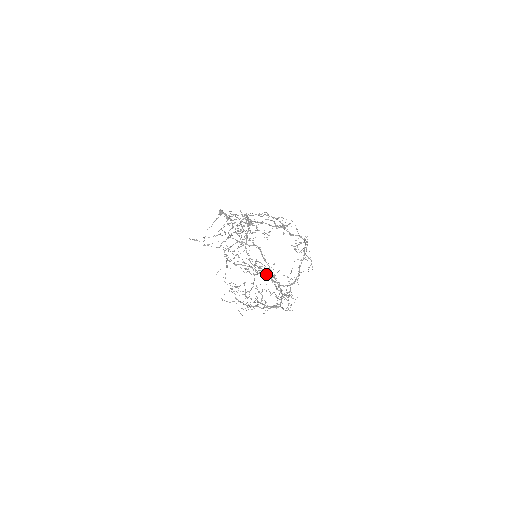
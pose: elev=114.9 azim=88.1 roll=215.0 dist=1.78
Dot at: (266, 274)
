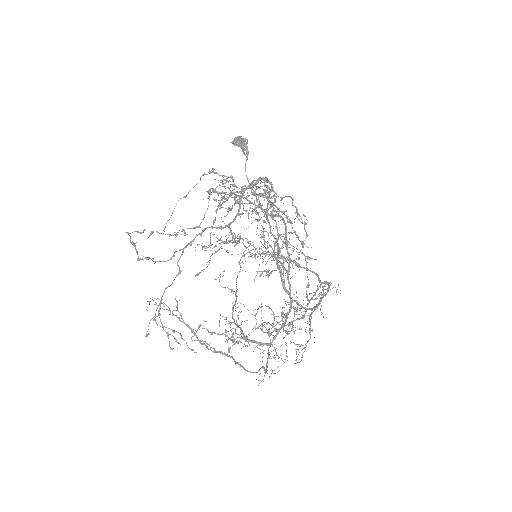
Dot at: (213, 348)
